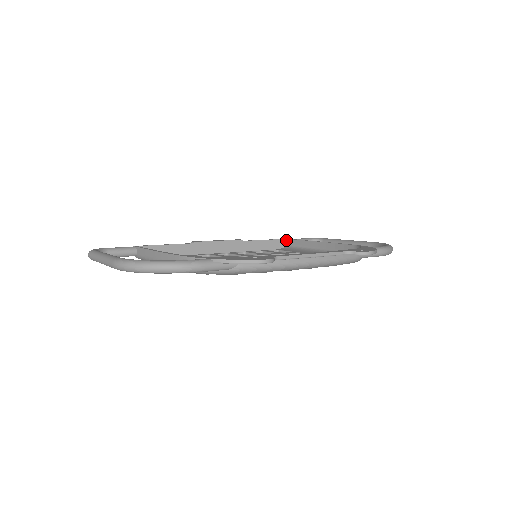
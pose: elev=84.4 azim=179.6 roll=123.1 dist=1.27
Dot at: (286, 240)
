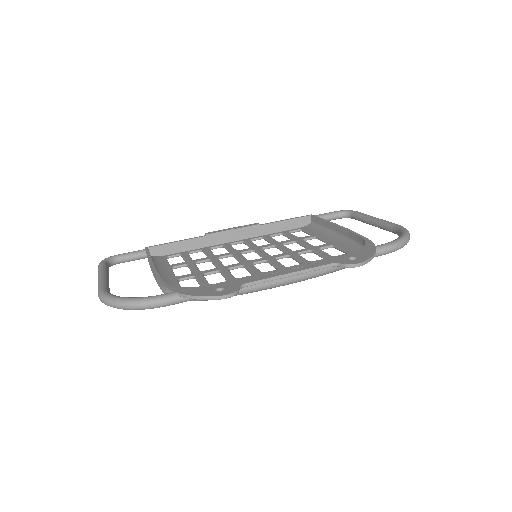
Dot at: (310, 216)
